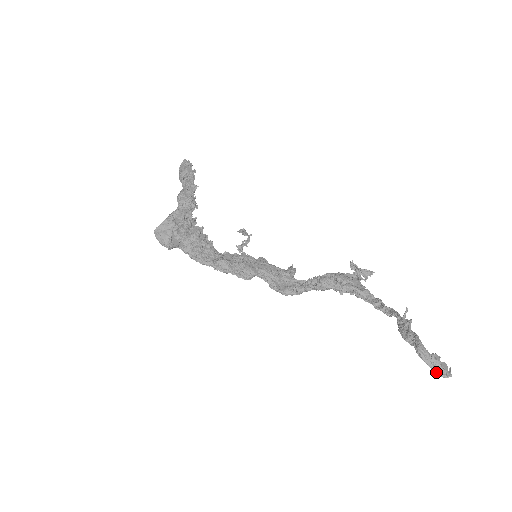
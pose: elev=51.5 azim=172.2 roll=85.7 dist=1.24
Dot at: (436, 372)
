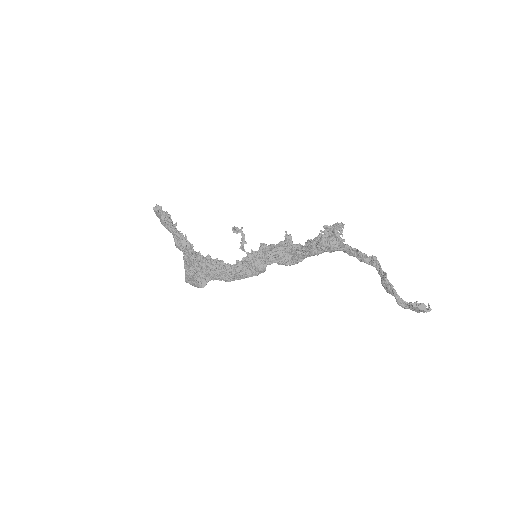
Dot at: (419, 312)
